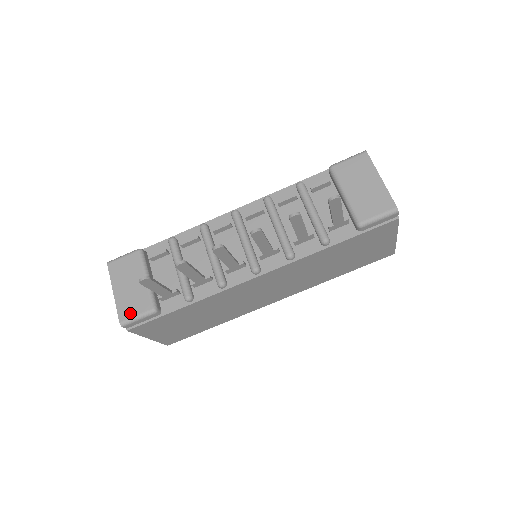
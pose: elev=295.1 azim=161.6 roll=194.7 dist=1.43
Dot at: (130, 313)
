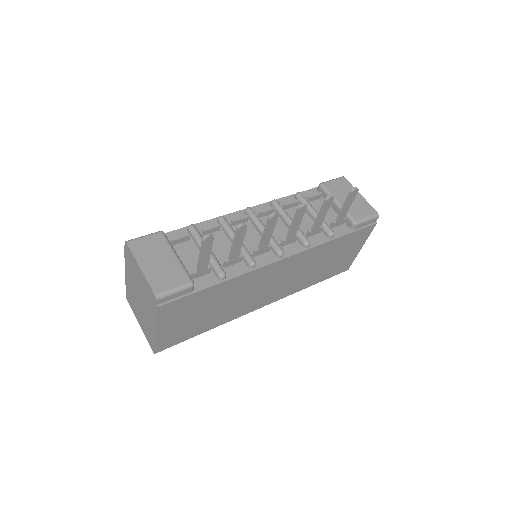
Dot at: (166, 286)
